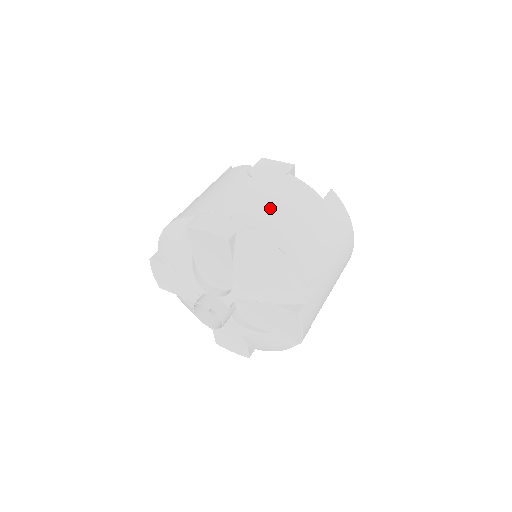
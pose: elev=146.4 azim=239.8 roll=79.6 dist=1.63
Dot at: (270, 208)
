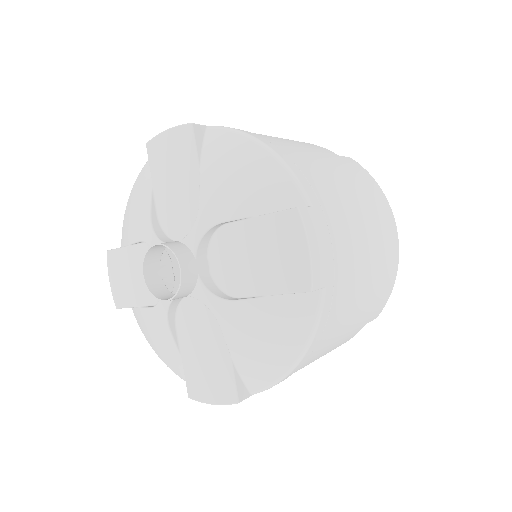
Dot at: occluded
